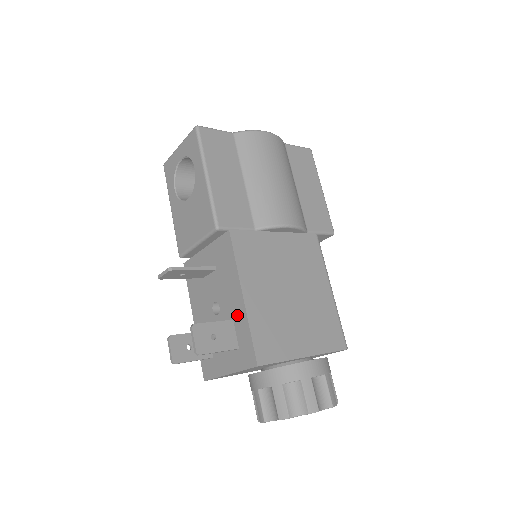
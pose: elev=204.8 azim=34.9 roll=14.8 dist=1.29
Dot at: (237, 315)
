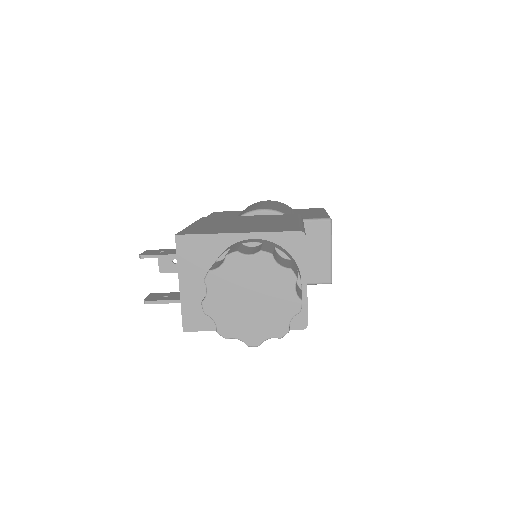
Dot at: occluded
